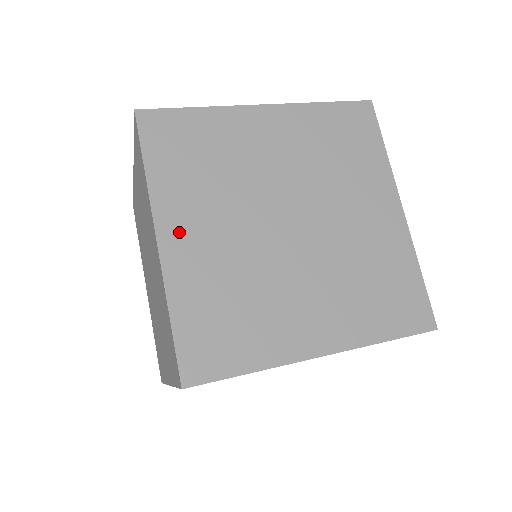
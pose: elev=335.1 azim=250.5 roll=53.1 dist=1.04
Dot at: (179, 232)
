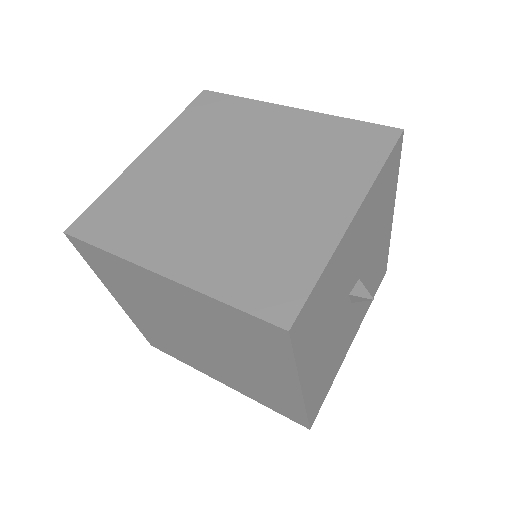
Dot at: (159, 154)
